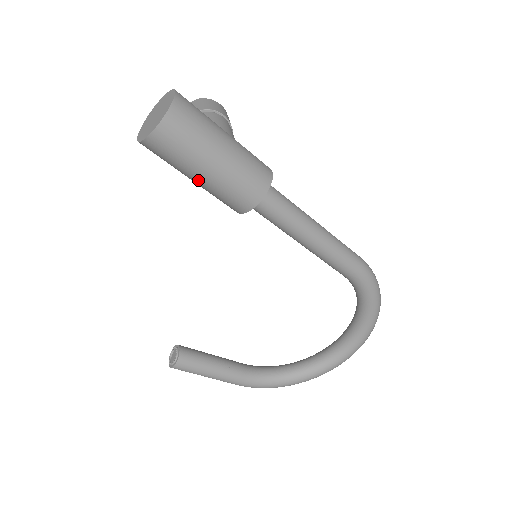
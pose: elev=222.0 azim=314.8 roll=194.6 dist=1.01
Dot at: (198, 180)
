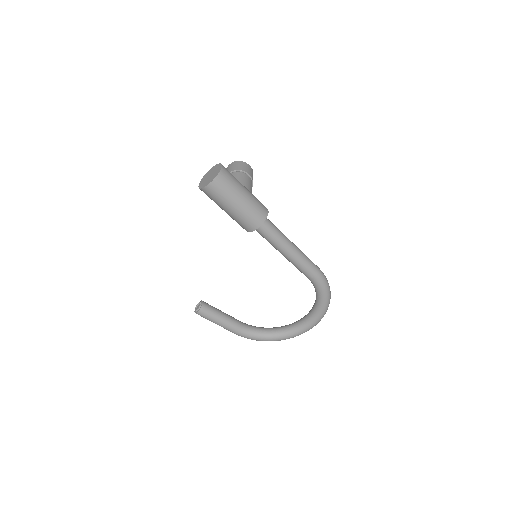
Dot at: (226, 211)
